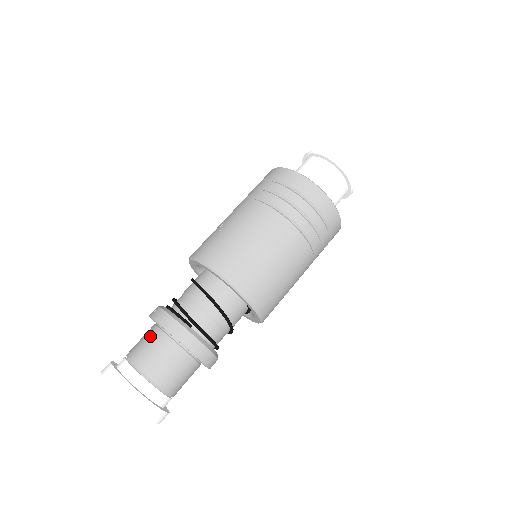
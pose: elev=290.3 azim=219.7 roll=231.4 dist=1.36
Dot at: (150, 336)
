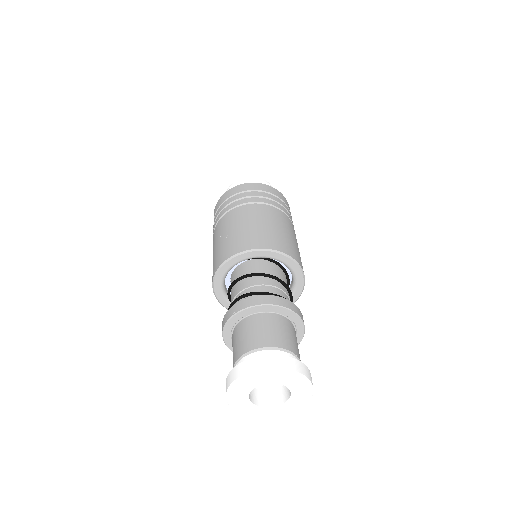
Dot at: (246, 327)
